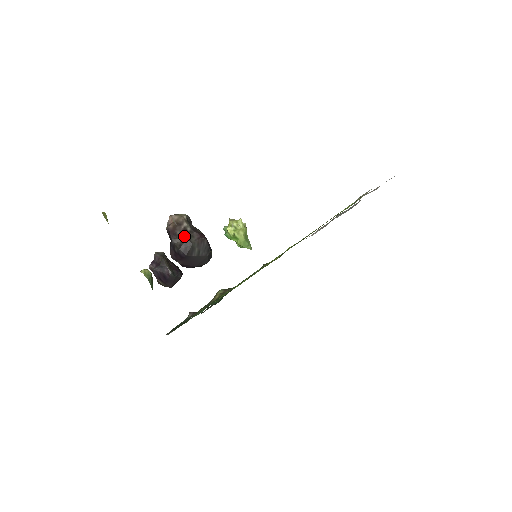
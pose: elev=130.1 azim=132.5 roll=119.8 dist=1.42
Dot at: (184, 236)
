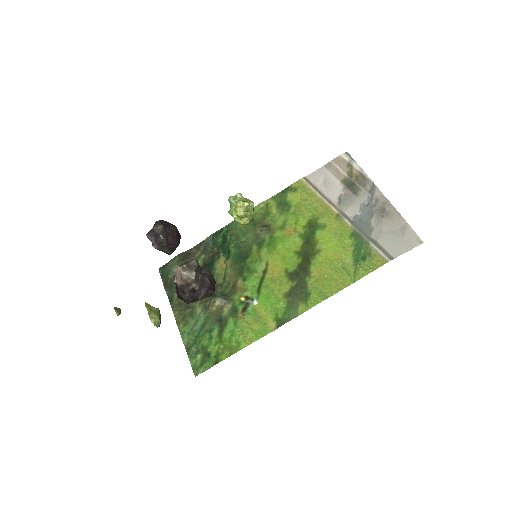
Dot at: (192, 295)
